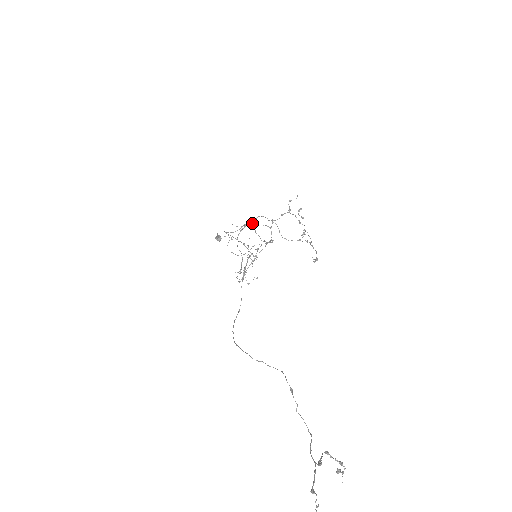
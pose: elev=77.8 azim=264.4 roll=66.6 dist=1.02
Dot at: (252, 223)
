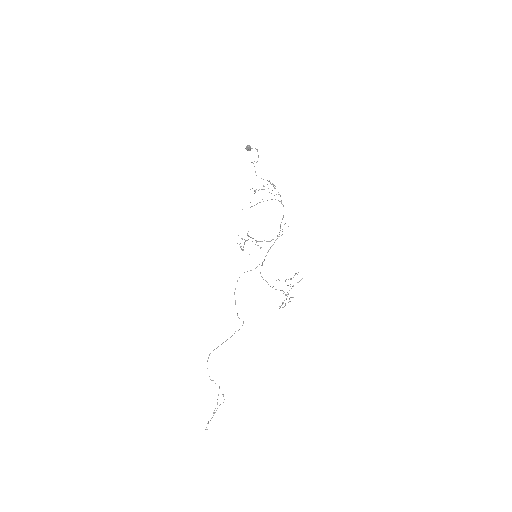
Dot at: occluded
